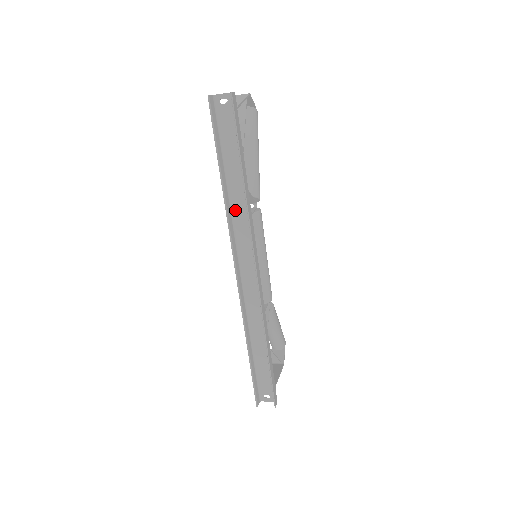
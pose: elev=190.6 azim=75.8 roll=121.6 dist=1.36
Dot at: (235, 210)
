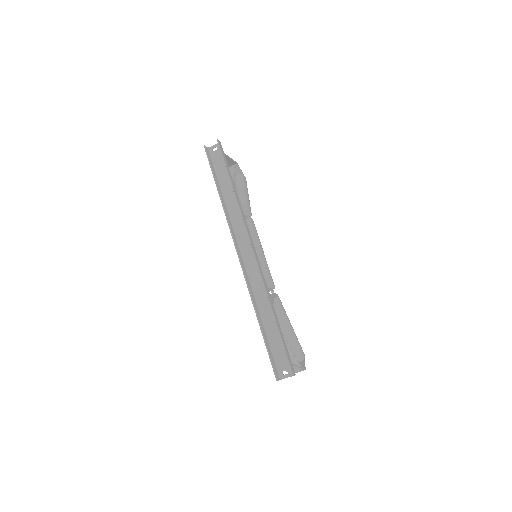
Dot at: (231, 213)
